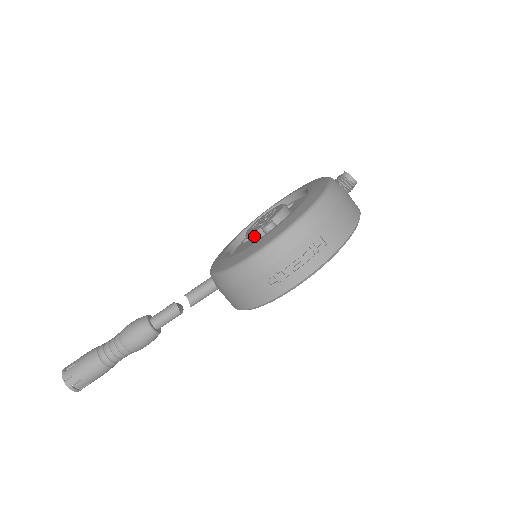
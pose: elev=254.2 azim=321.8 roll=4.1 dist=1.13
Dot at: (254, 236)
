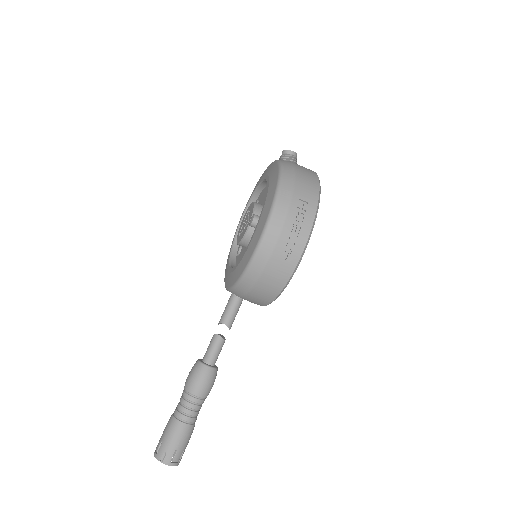
Dot at: (246, 238)
